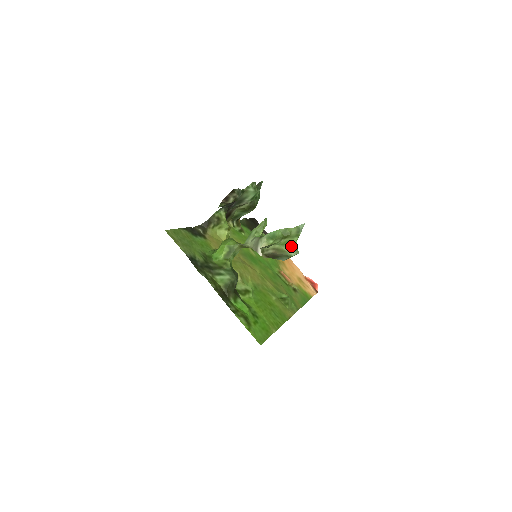
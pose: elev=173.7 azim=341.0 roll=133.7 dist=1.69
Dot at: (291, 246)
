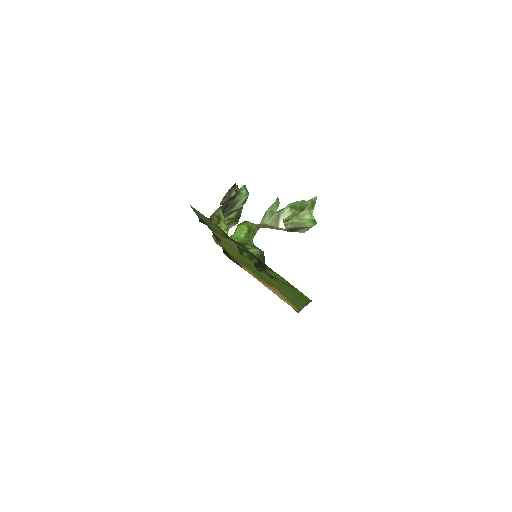
Dot at: (308, 218)
